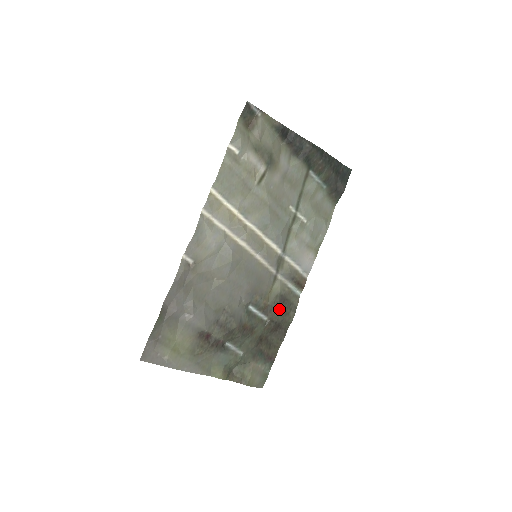
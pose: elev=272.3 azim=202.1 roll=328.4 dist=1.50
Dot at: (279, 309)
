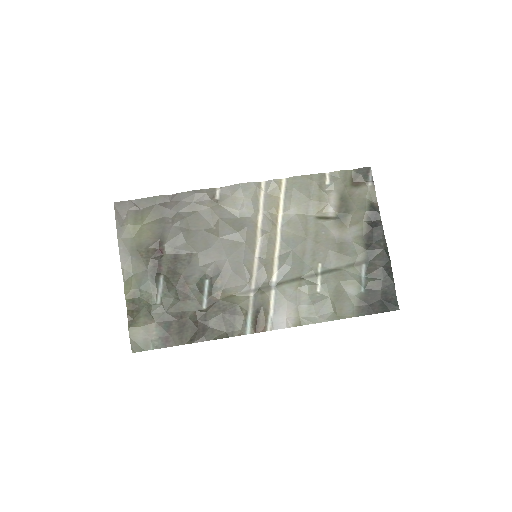
Dot at: (221, 315)
